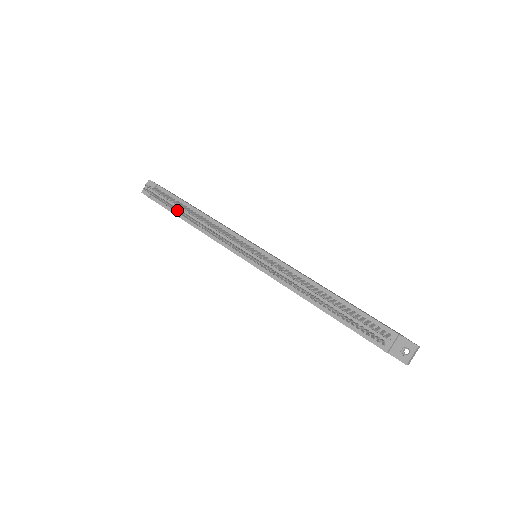
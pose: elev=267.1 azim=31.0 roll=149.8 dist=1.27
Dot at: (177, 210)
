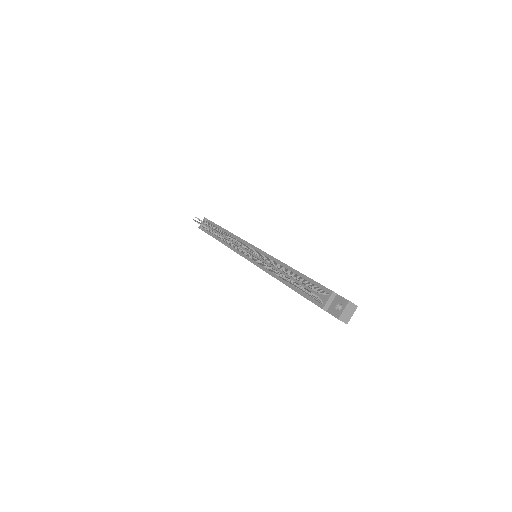
Dot at: (208, 229)
